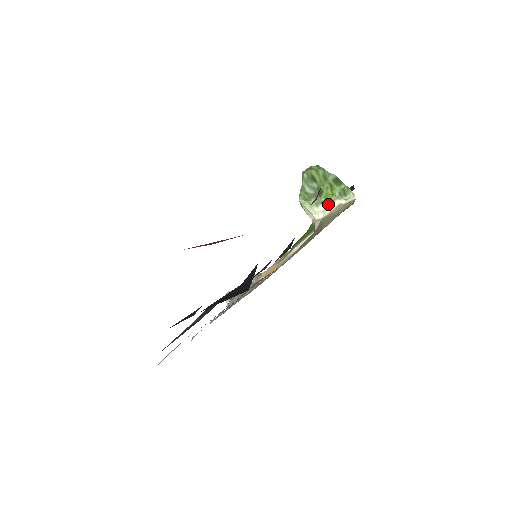
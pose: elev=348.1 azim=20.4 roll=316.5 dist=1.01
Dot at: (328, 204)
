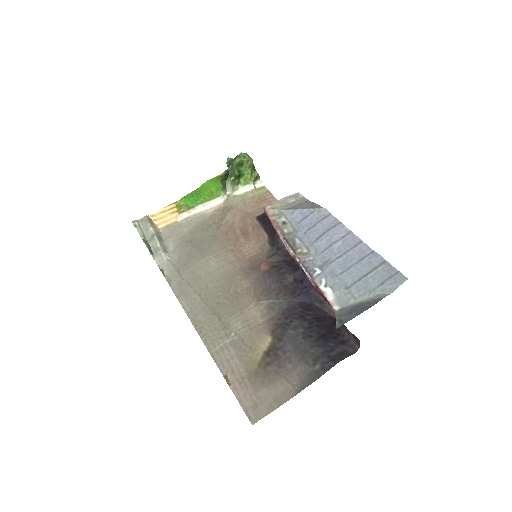
Dot at: (244, 185)
